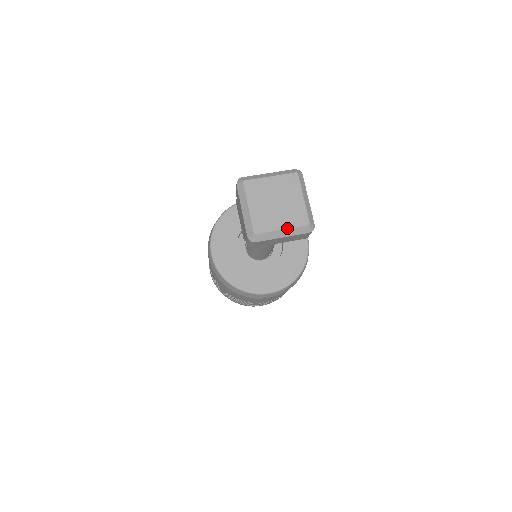
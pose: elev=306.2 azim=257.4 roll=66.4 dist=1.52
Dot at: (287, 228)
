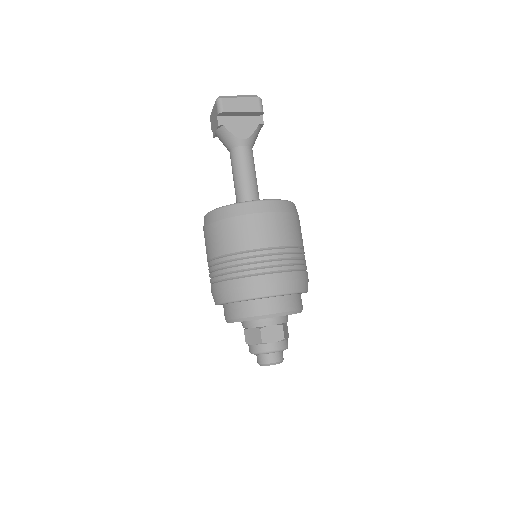
Dot at: (242, 96)
